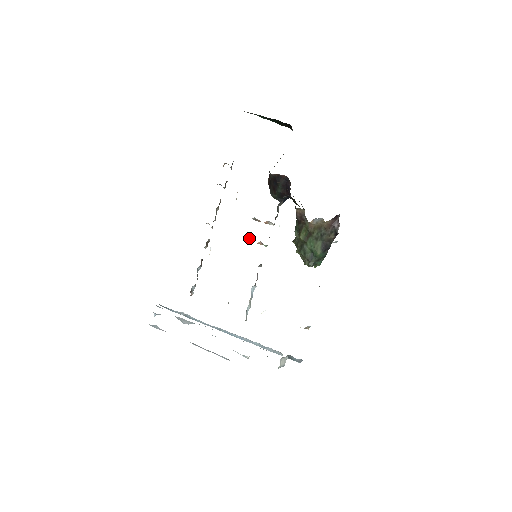
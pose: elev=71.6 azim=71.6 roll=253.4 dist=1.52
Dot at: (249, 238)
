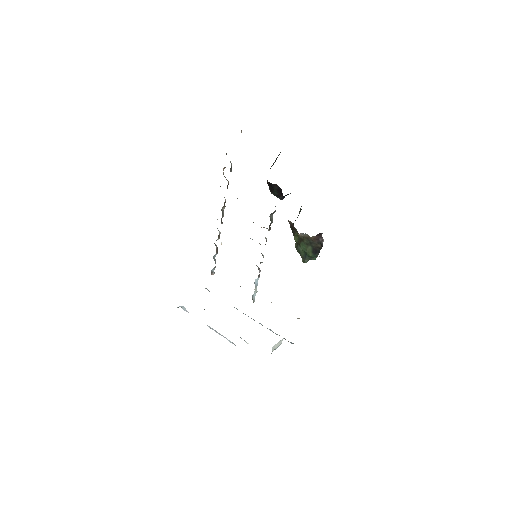
Dot at: (250, 238)
